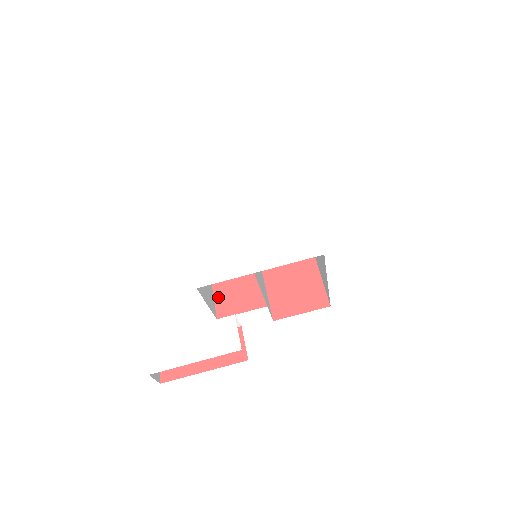
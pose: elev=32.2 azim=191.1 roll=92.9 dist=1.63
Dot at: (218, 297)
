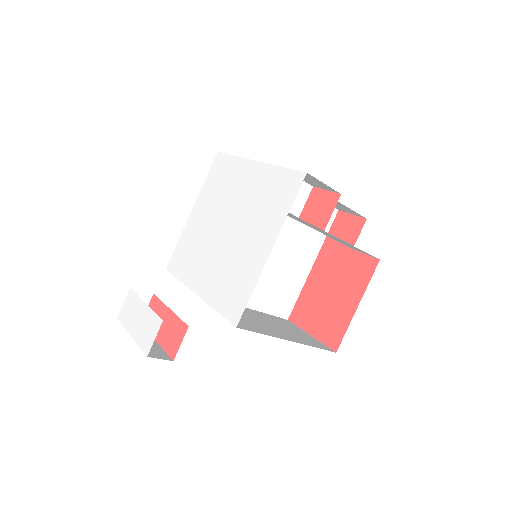
Dot at: occluded
